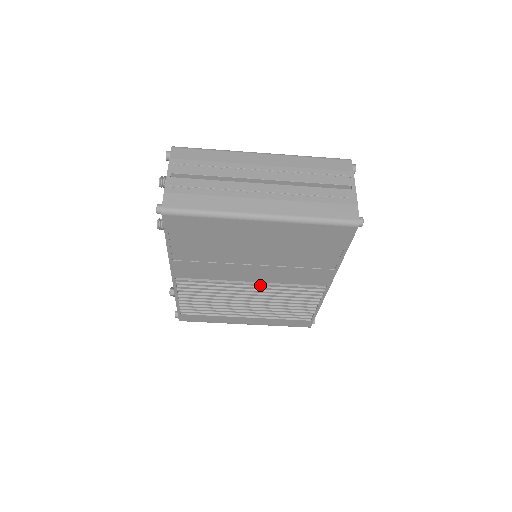
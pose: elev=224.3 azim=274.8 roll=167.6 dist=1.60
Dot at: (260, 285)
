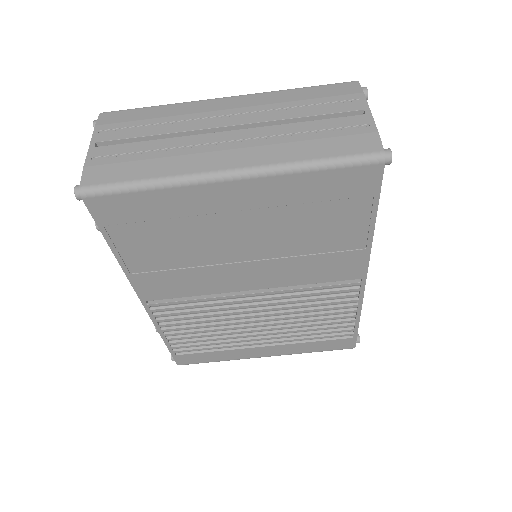
Dot at: (266, 293)
